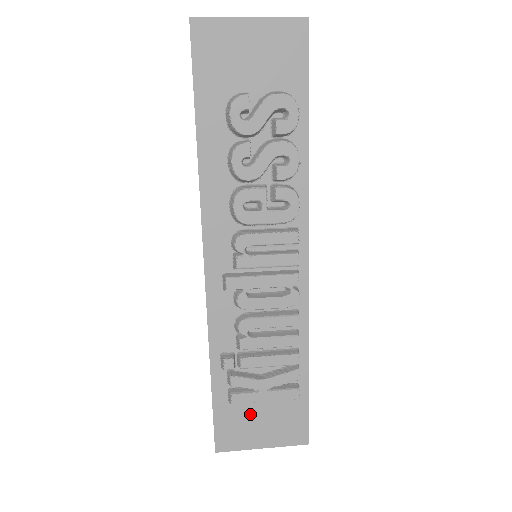
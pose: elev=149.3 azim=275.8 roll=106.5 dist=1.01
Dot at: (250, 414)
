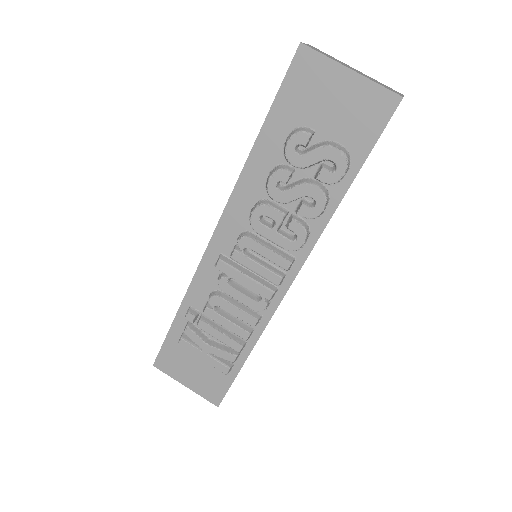
Dot at: (189, 359)
